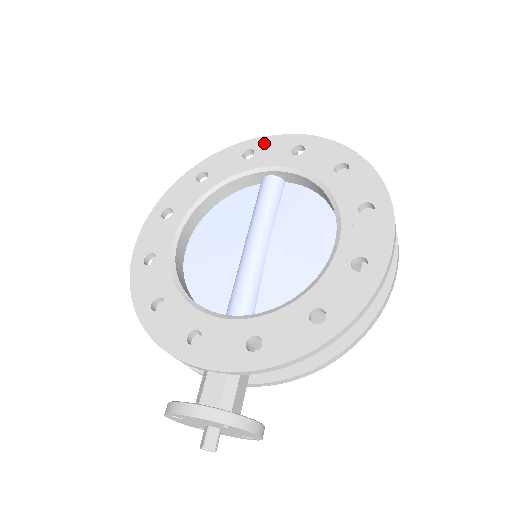
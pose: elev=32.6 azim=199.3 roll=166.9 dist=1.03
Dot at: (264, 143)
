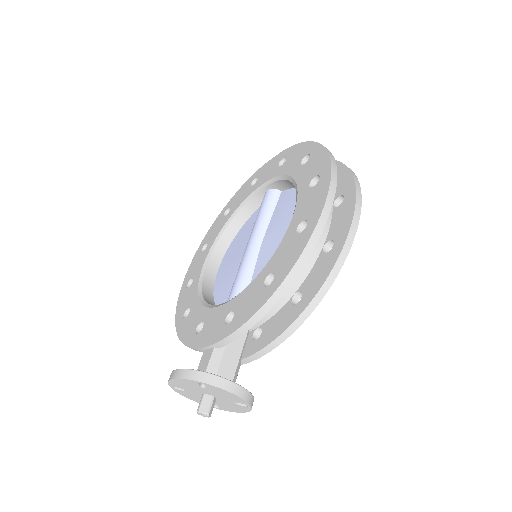
Dot at: (264, 168)
